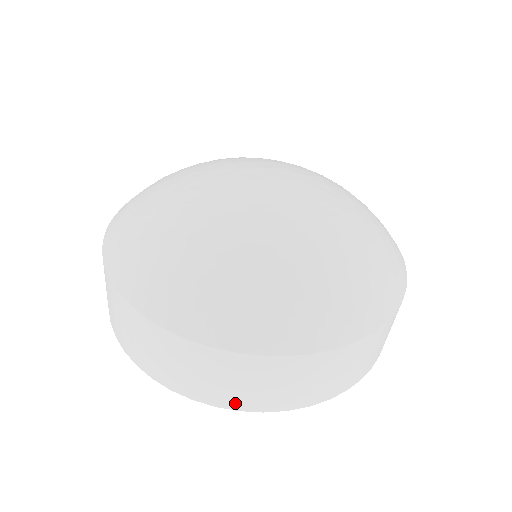
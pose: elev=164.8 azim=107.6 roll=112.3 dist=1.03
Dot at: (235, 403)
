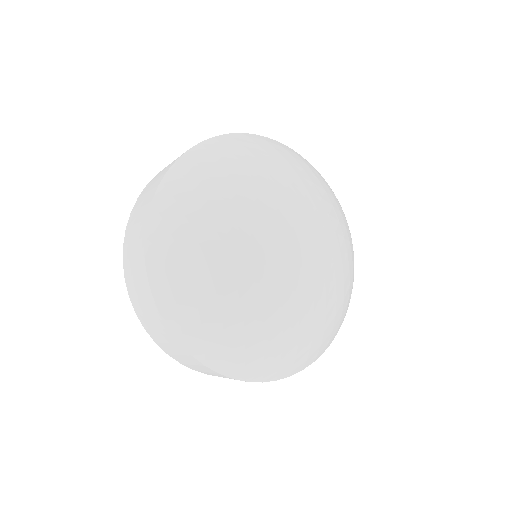
Dot at: occluded
